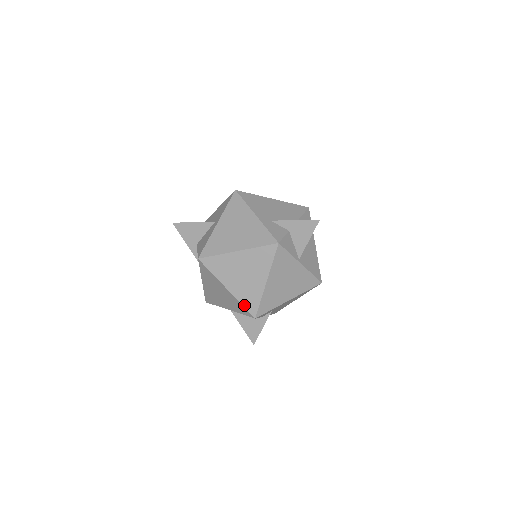
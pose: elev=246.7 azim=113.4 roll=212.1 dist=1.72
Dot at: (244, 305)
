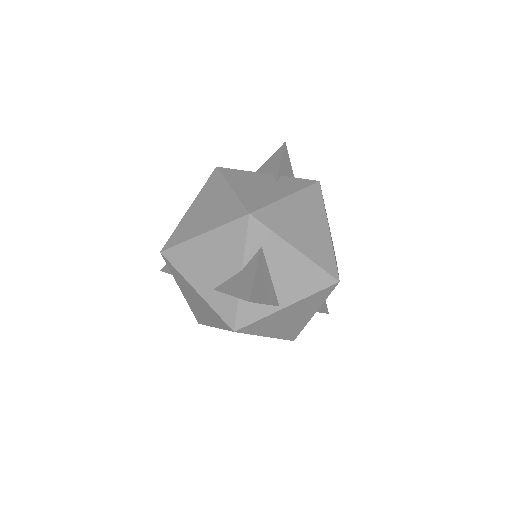
Dot at: occluded
